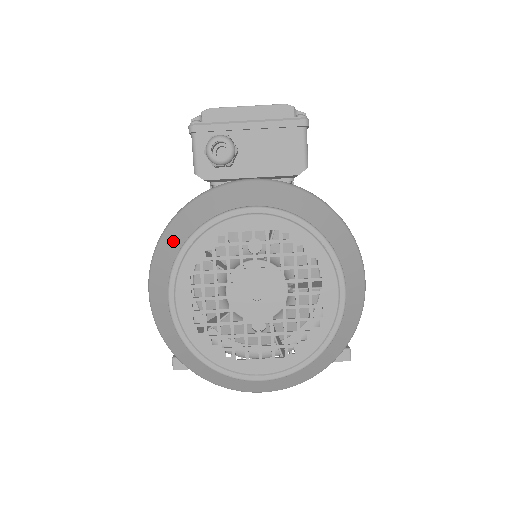
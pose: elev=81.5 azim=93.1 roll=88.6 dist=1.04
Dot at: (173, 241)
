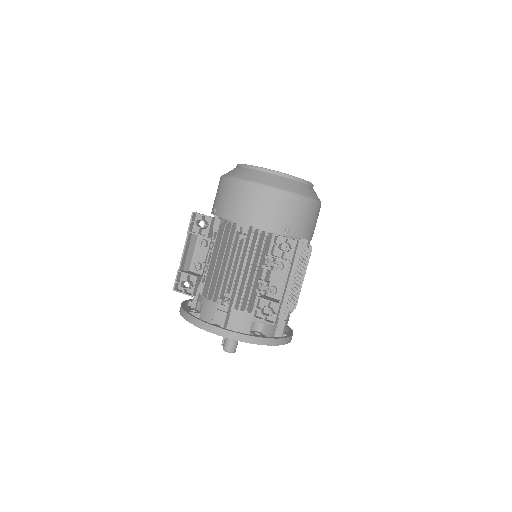
Dot at: occluded
